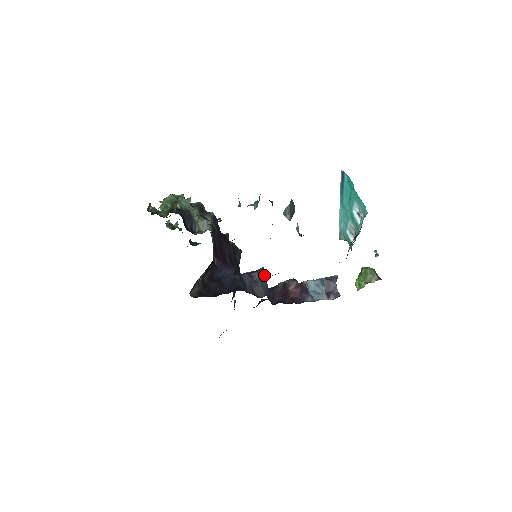
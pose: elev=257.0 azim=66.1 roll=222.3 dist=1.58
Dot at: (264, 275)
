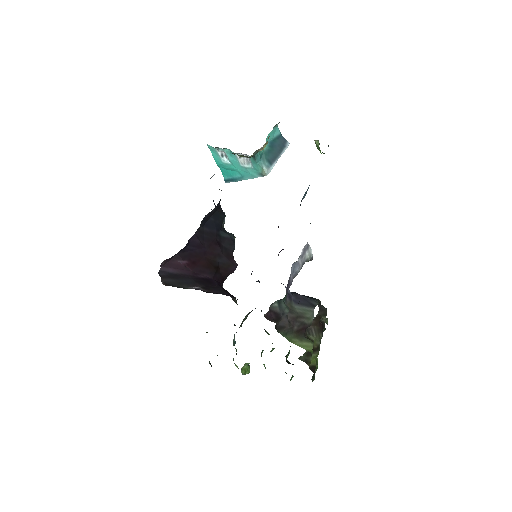
Dot at: occluded
